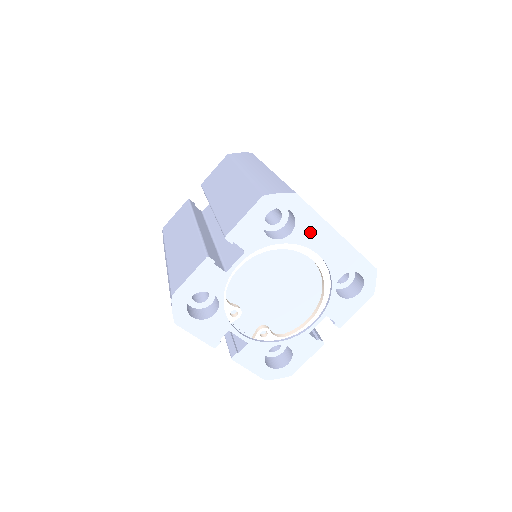
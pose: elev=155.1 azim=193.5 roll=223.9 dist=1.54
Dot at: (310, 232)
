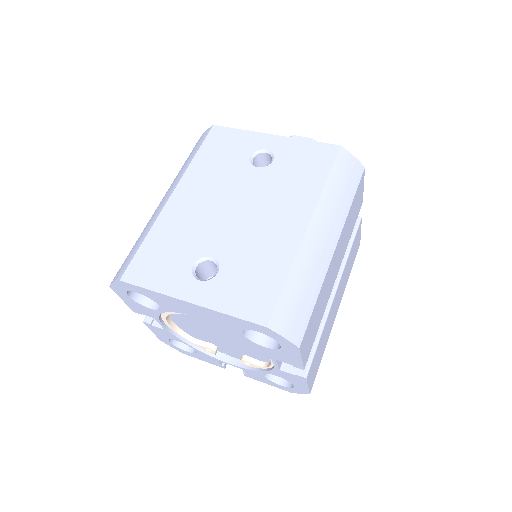
Dot at: (169, 303)
